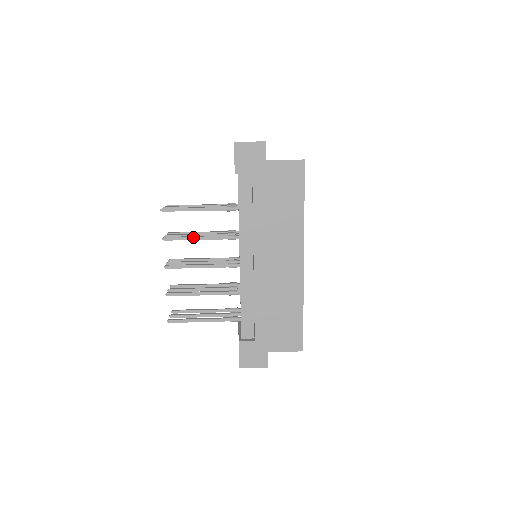
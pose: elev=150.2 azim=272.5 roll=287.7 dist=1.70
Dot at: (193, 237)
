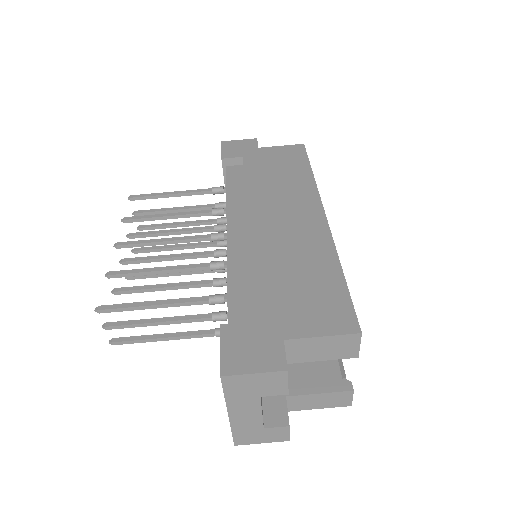
Dot at: occluded
